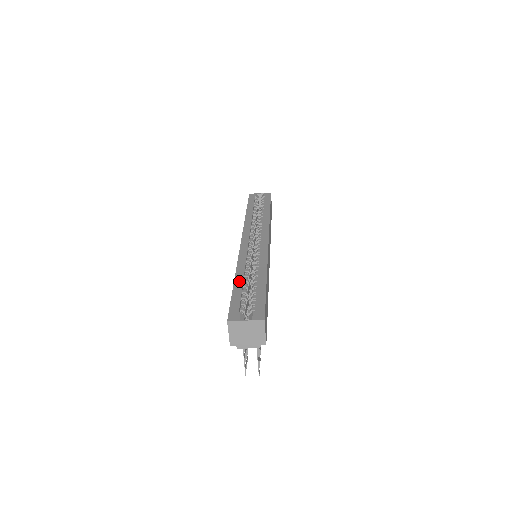
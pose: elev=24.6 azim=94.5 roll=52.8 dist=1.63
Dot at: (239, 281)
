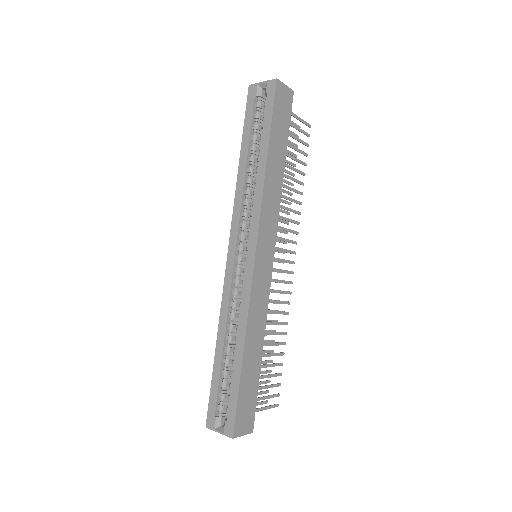
Dot at: (219, 355)
